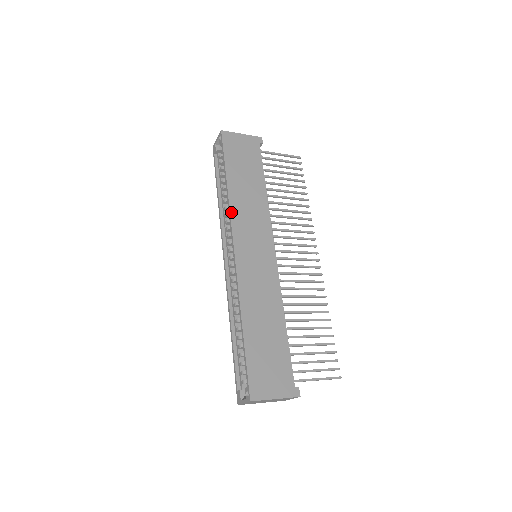
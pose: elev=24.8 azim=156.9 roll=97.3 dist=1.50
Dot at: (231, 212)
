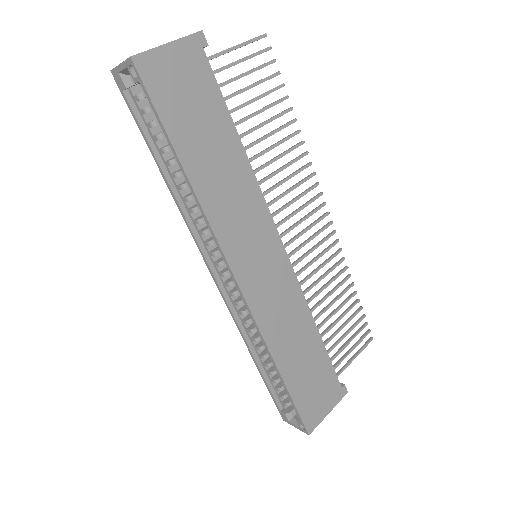
Dot at: (212, 225)
